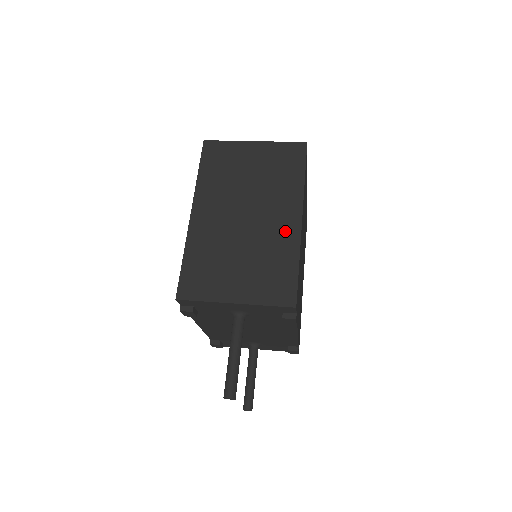
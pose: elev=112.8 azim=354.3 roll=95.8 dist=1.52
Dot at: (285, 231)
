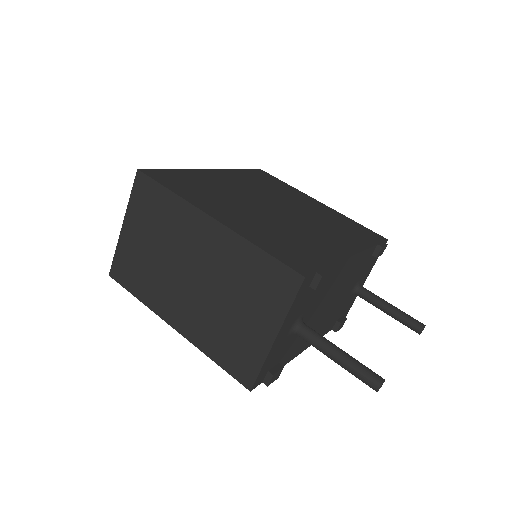
Dot at: (220, 244)
